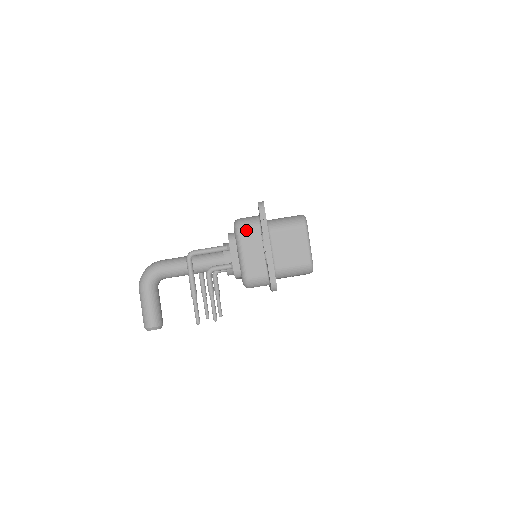
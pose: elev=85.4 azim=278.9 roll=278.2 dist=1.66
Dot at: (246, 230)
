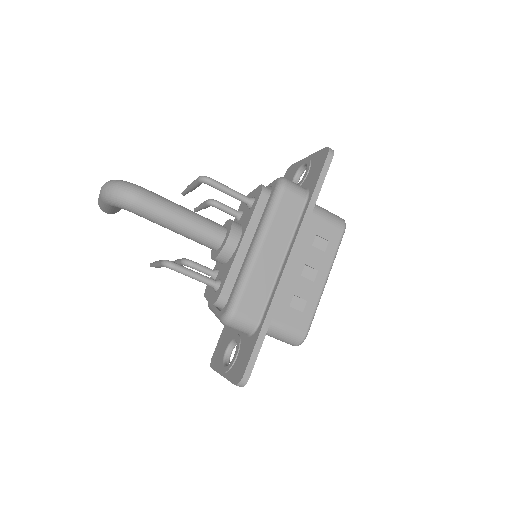
Dot at: occluded
